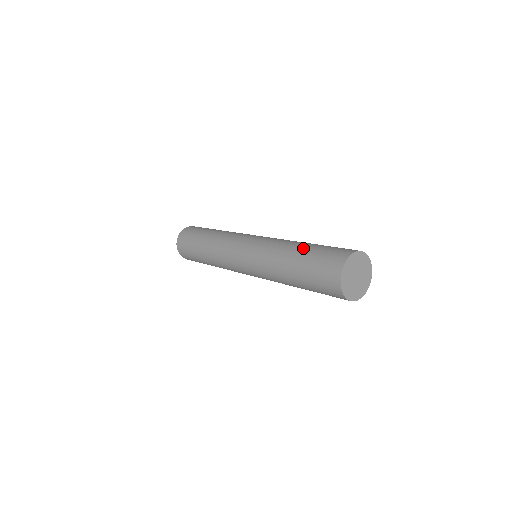
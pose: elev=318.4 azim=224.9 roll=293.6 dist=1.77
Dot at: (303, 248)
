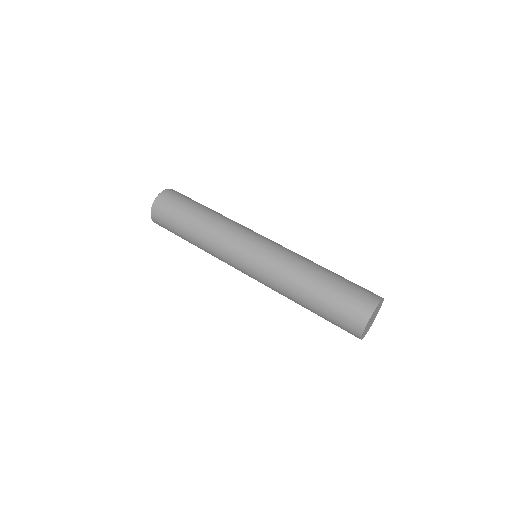
Dot at: (324, 280)
